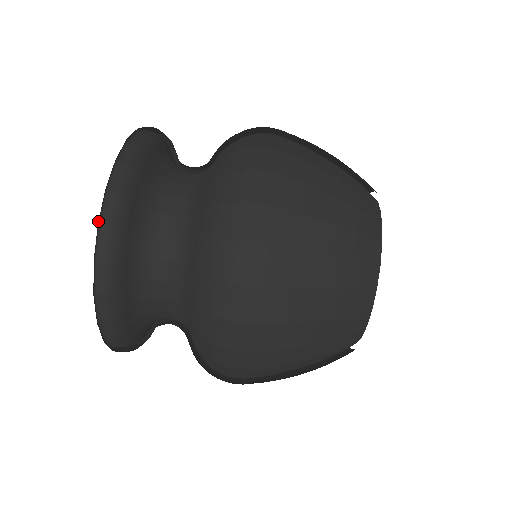
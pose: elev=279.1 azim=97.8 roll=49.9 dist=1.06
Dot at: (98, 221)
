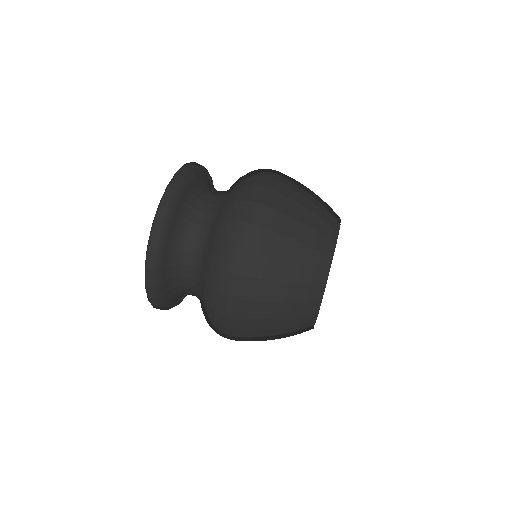
Dot at: (147, 246)
